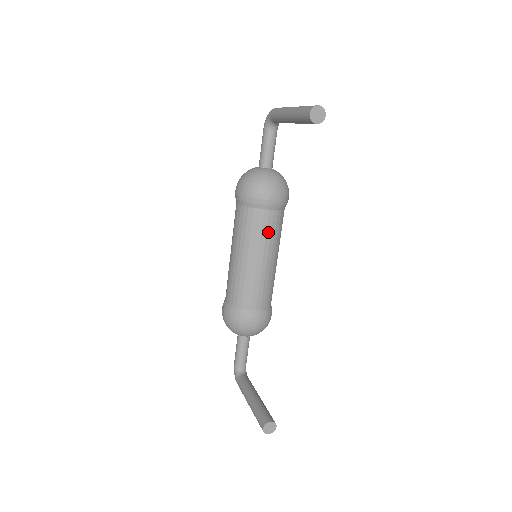
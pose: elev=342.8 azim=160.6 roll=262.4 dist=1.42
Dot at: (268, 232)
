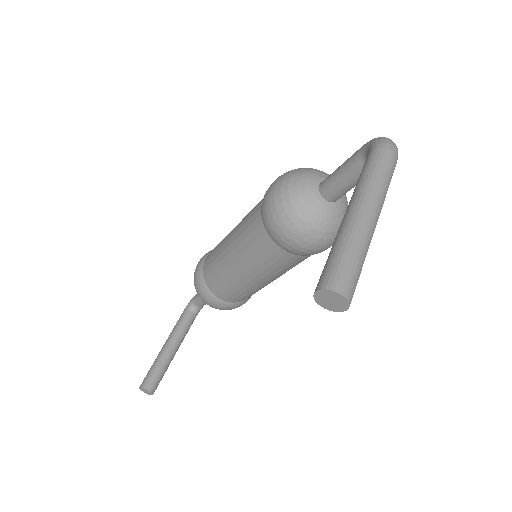
Dot at: (268, 262)
